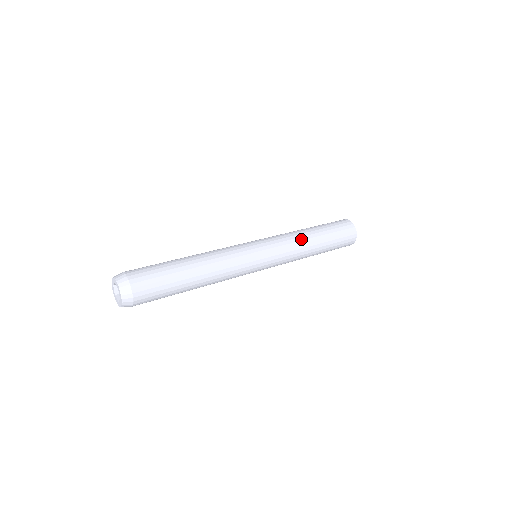
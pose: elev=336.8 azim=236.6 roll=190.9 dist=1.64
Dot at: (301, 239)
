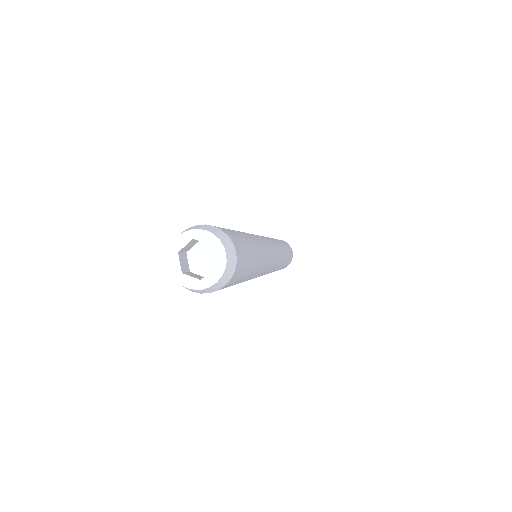
Dot at: occluded
